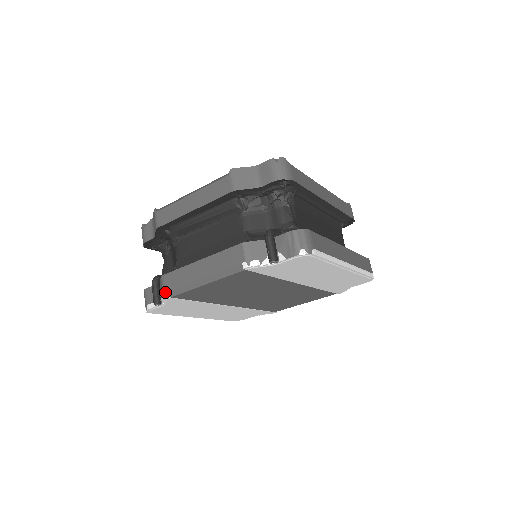
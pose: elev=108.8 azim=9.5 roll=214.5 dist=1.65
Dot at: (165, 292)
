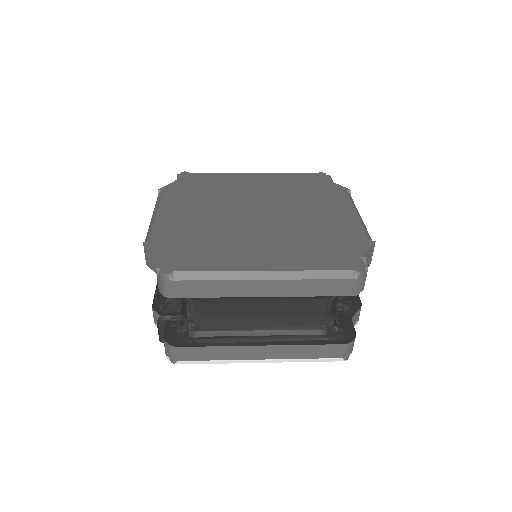
Dot at: occluded
